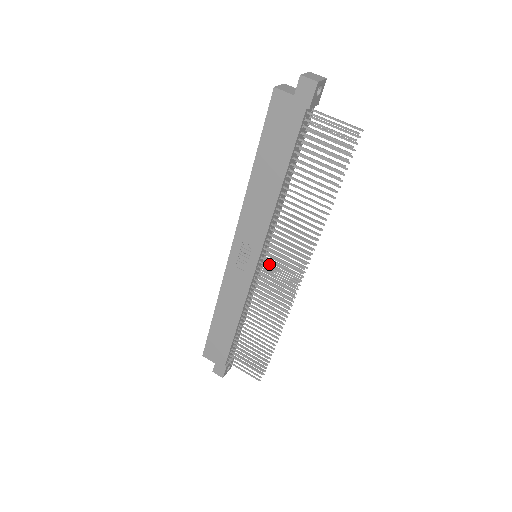
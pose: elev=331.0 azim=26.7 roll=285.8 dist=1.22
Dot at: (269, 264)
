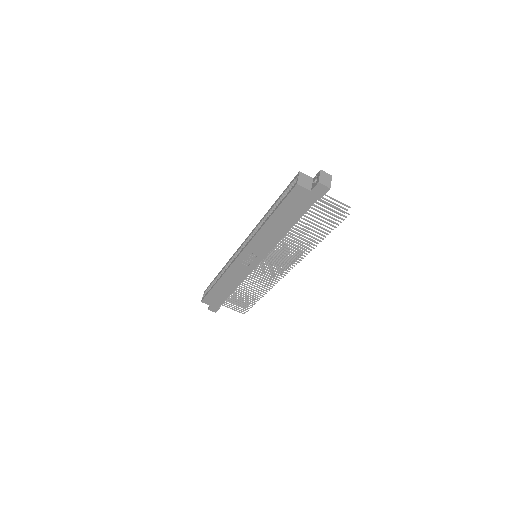
Dot at: (264, 259)
